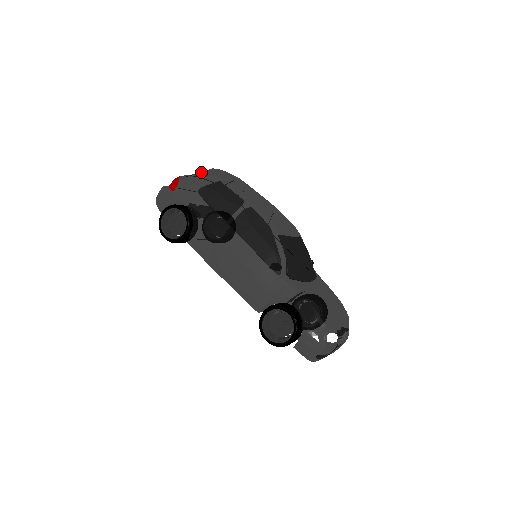
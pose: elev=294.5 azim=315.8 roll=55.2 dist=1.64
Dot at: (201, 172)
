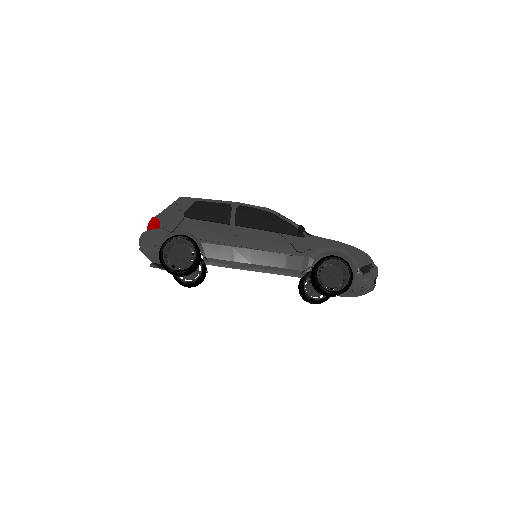
Dot at: (174, 202)
